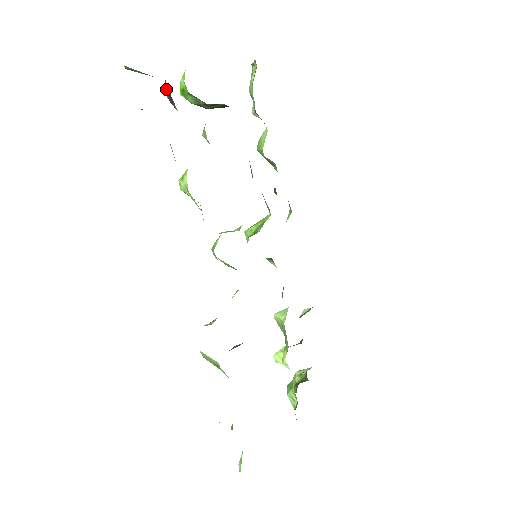
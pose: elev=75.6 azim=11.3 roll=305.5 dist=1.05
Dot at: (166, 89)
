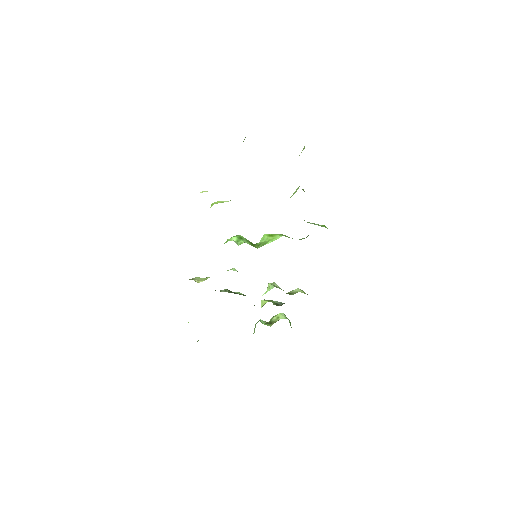
Dot at: occluded
